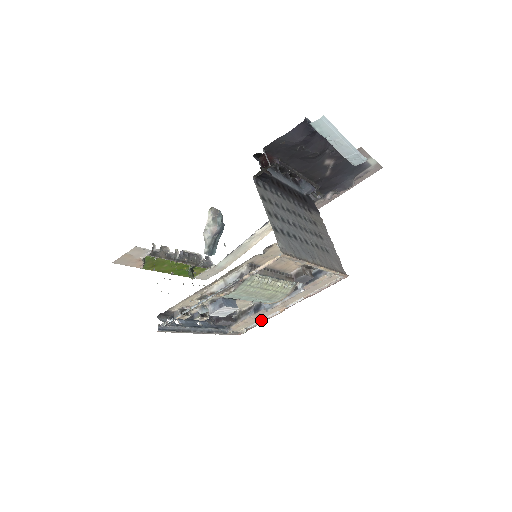
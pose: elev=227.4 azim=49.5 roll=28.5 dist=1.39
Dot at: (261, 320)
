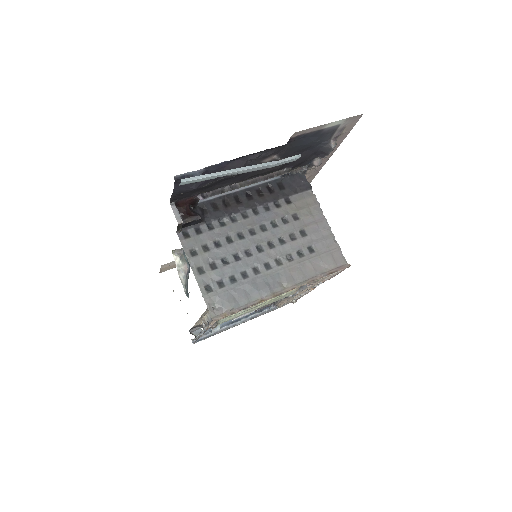
Dot at: (301, 295)
